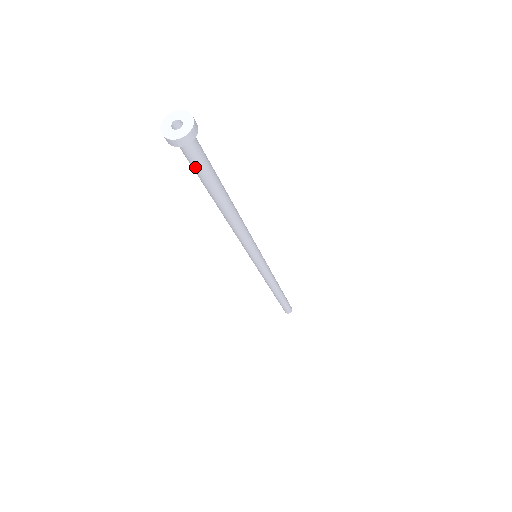
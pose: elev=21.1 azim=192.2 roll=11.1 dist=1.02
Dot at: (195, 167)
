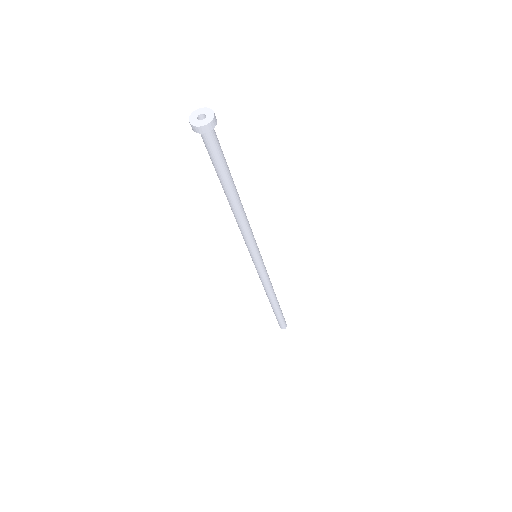
Dot at: (209, 154)
